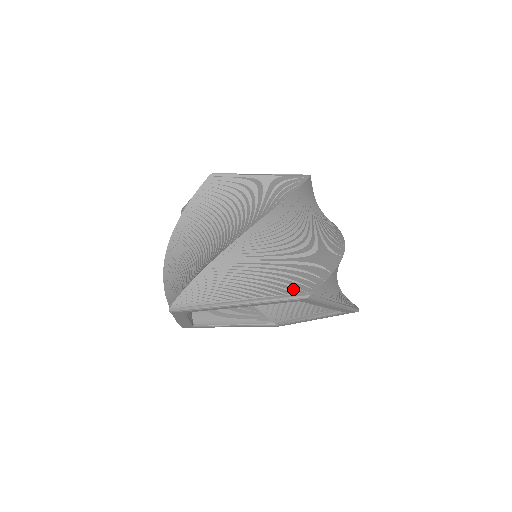
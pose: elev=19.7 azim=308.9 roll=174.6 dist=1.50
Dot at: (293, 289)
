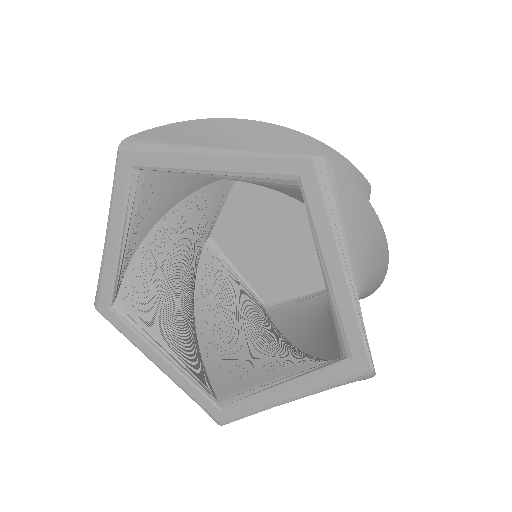
Dot at: occluded
